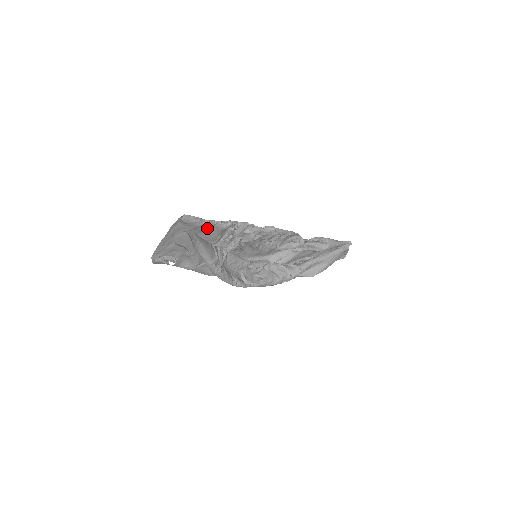
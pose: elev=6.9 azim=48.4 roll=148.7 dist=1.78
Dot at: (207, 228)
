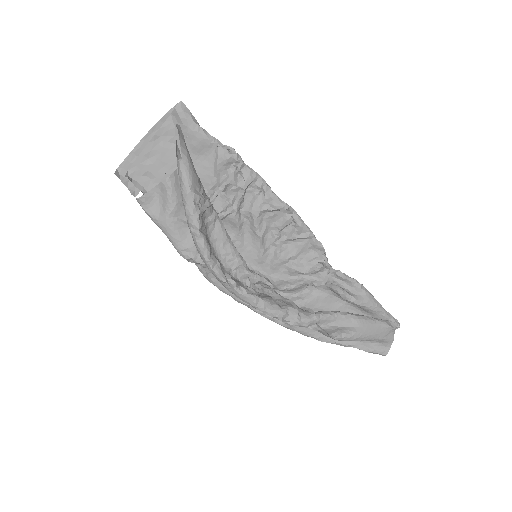
Dot at: (203, 148)
